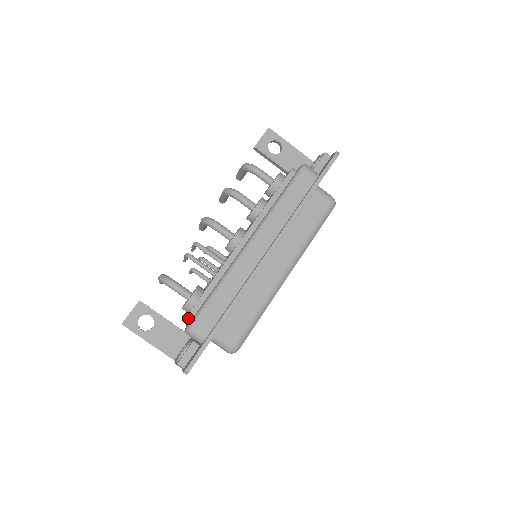
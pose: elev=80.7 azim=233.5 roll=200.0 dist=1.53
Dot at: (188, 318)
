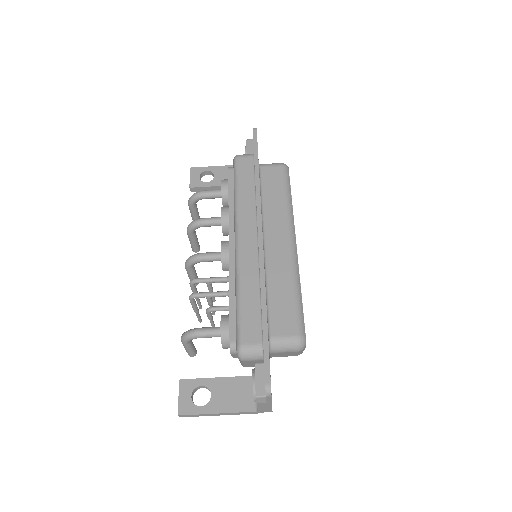
Dot at: (232, 345)
